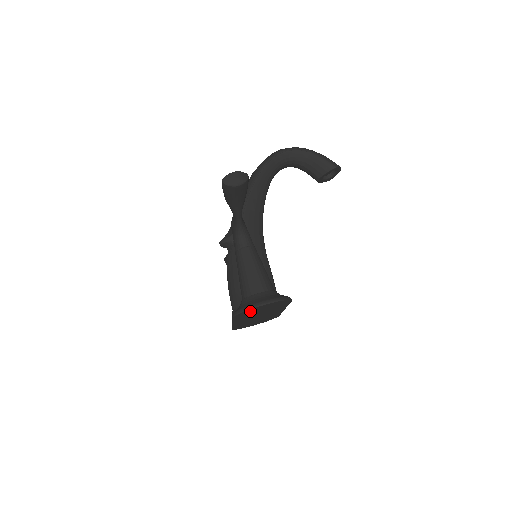
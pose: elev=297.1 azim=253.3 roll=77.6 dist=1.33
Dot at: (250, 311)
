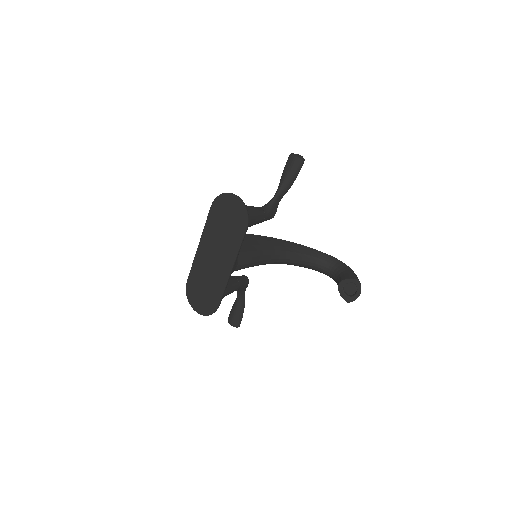
Dot at: (223, 204)
